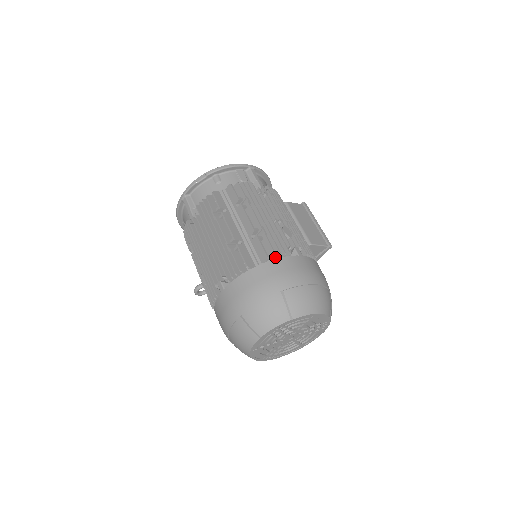
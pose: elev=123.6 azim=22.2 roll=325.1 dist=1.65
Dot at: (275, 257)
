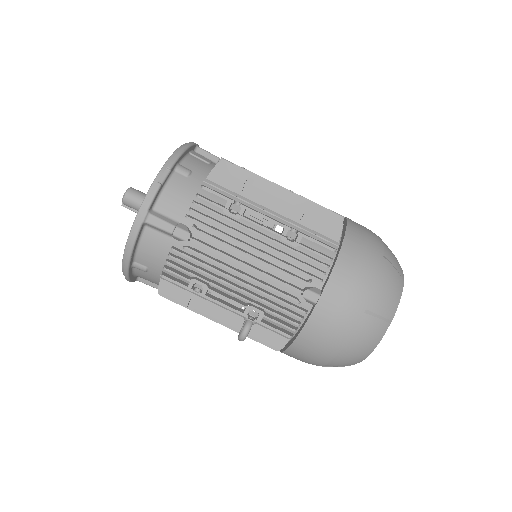
Dot at: (342, 226)
